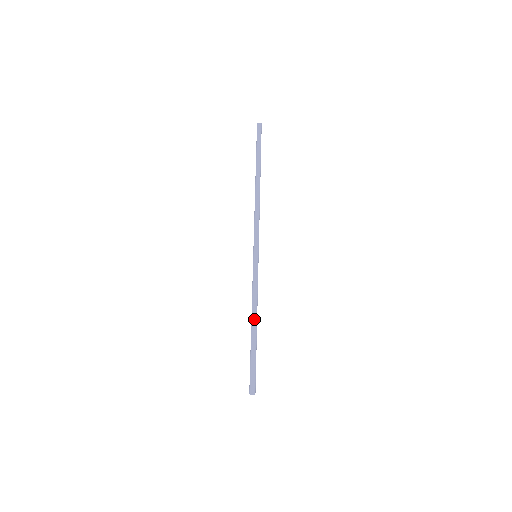
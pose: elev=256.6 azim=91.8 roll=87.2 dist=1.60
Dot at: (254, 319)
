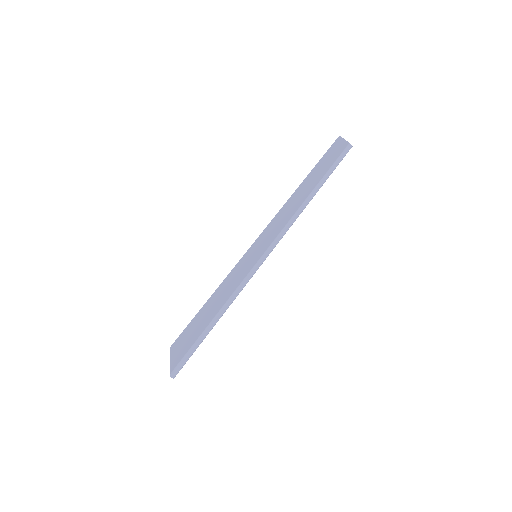
Dot at: (220, 315)
